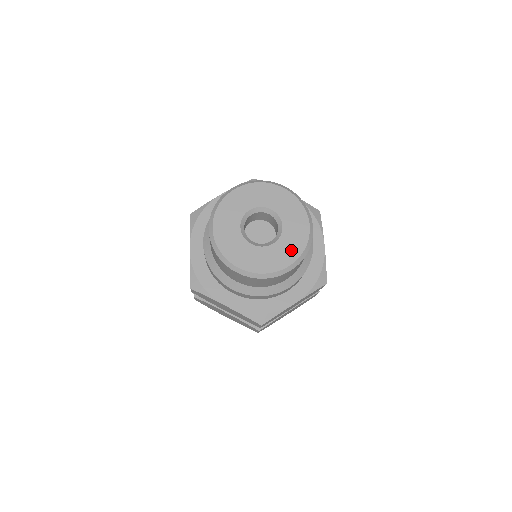
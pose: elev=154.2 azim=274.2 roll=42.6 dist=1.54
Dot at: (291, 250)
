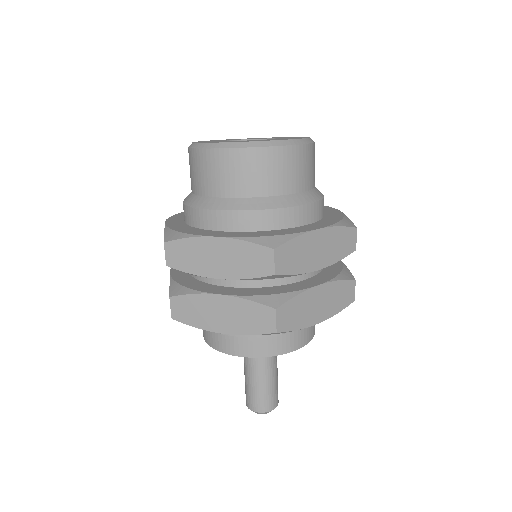
Dot at: occluded
